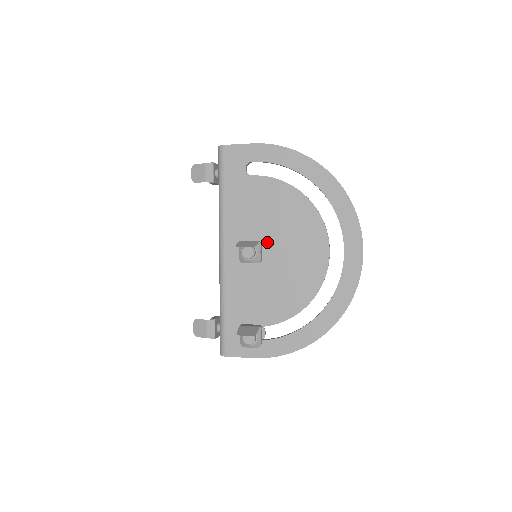
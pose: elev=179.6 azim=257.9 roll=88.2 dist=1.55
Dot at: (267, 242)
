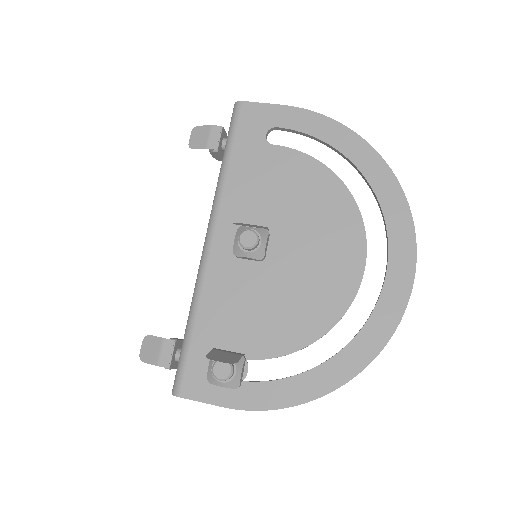
Dot at: (277, 236)
